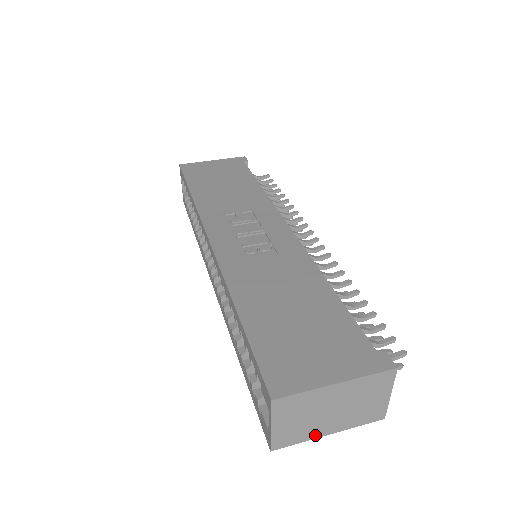
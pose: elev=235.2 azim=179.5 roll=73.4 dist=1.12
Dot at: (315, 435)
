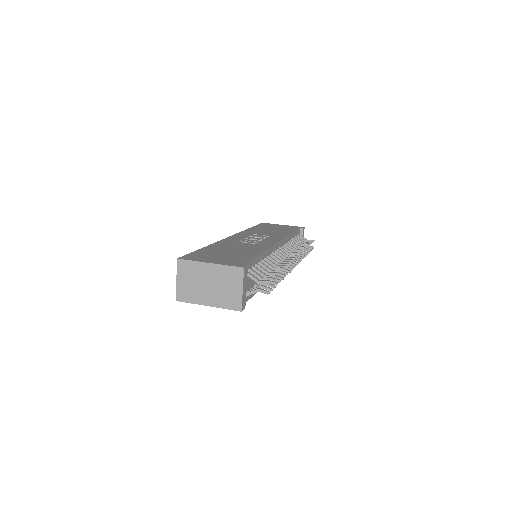
Dot at: (200, 302)
